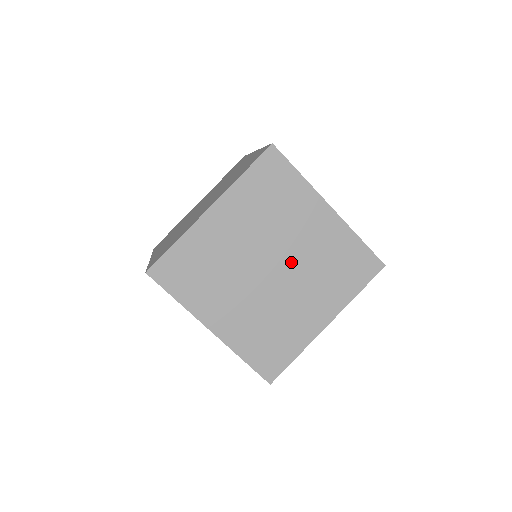
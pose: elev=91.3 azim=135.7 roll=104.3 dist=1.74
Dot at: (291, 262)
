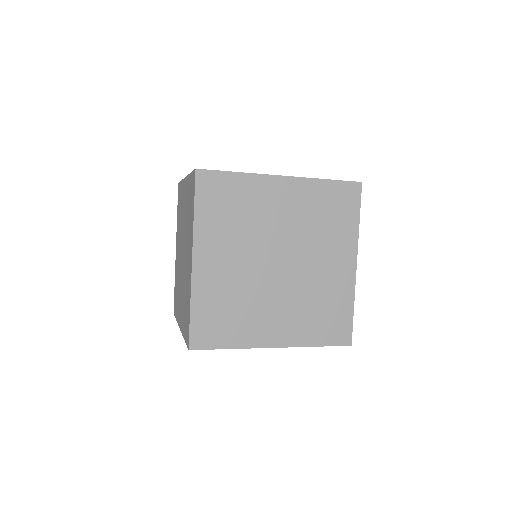
Dot at: (289, 244)
